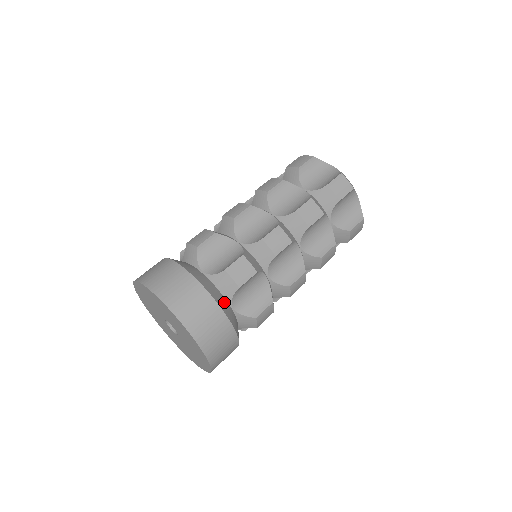
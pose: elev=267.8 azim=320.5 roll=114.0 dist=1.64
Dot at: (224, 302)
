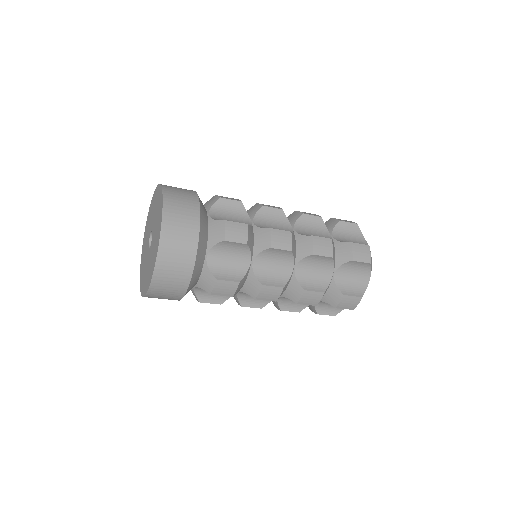
Dot at: (204, 243)
